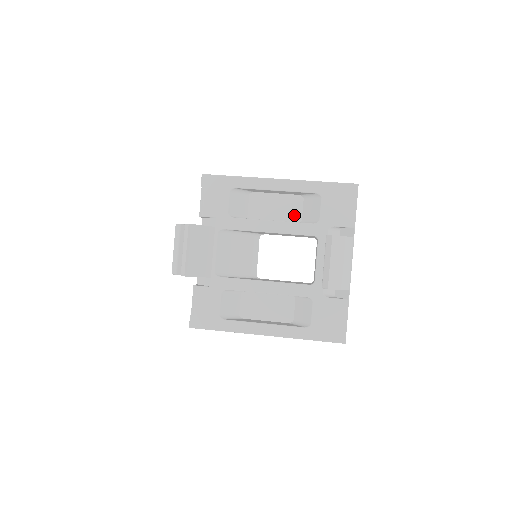
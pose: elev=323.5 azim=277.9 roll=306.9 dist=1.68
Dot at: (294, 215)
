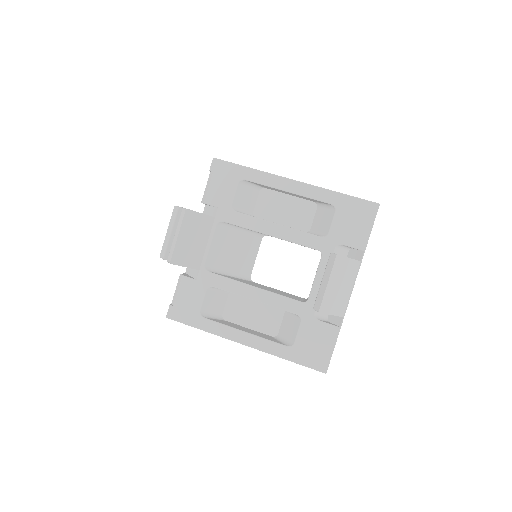
Dot at: (303, 222)
